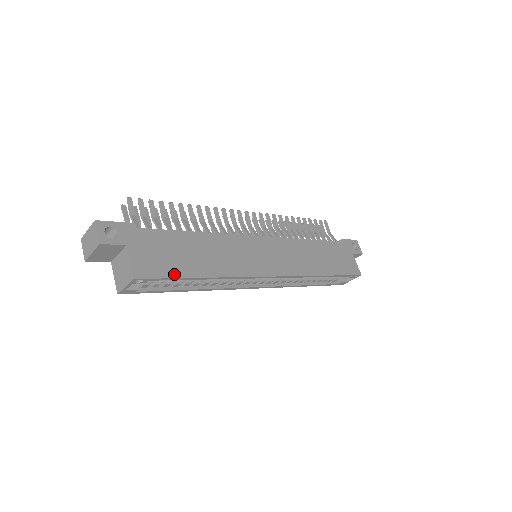
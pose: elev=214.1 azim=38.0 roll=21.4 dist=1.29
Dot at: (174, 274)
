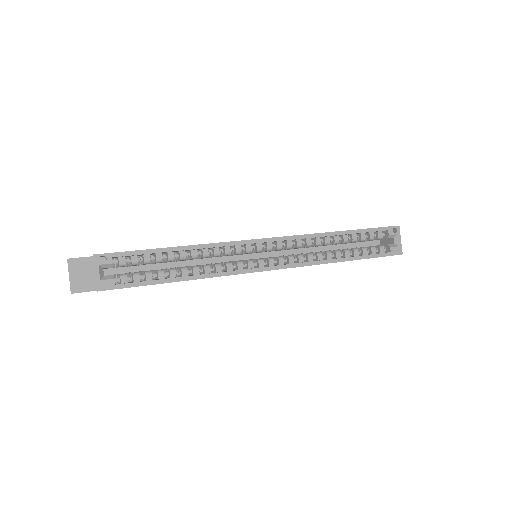
Dot at: (139, 250)
